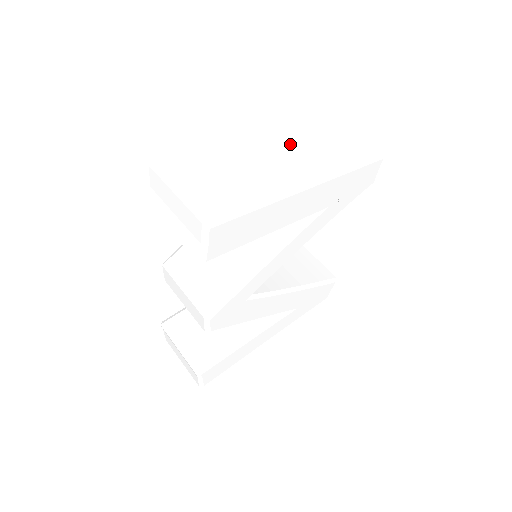
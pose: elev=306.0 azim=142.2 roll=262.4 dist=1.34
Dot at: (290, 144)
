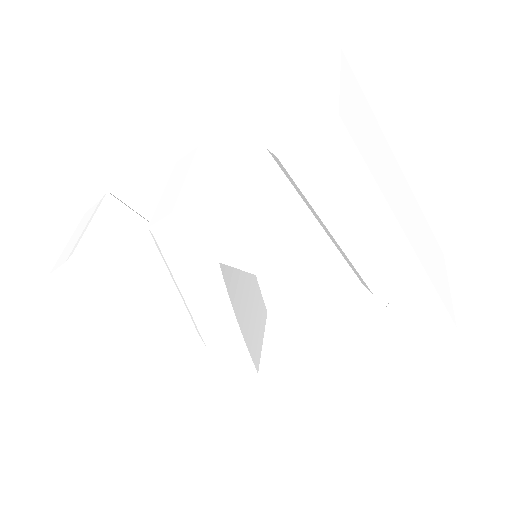
Dot at: (417, 216)
